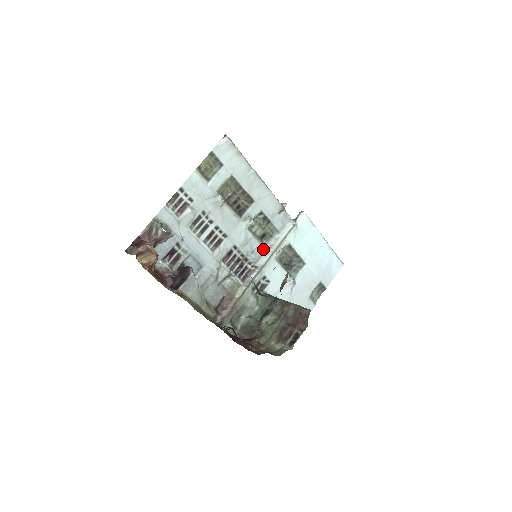
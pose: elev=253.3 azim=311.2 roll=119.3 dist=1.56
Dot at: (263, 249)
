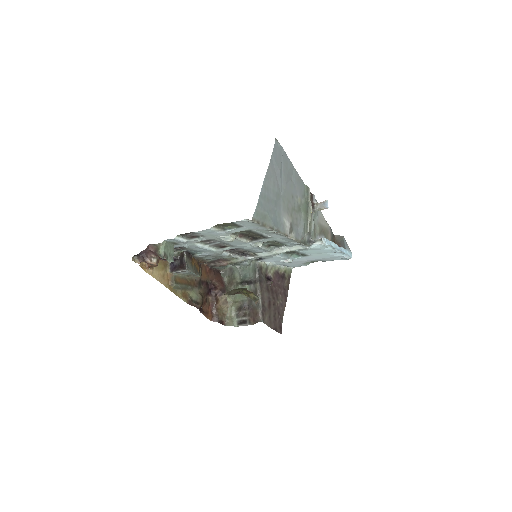
Dot at: (268, 250)
